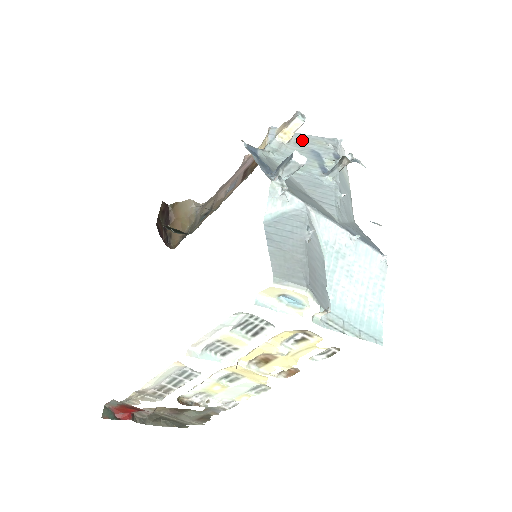
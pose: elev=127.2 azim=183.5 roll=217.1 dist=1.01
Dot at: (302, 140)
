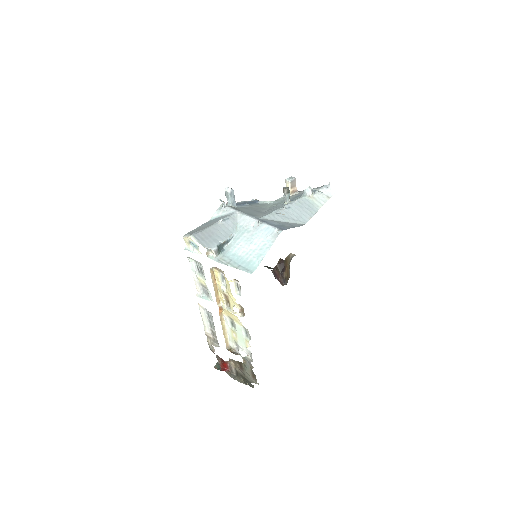
Dot at: (303, 192)
